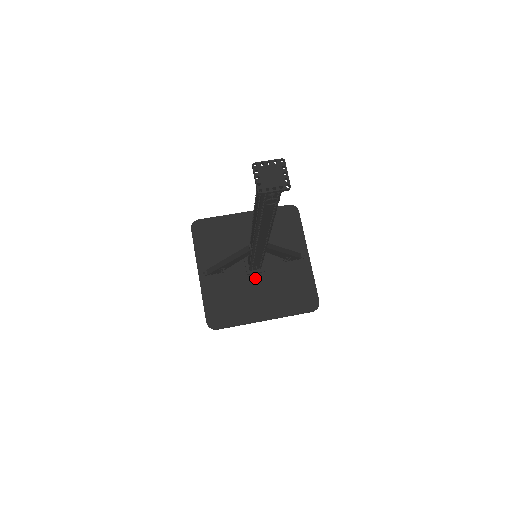
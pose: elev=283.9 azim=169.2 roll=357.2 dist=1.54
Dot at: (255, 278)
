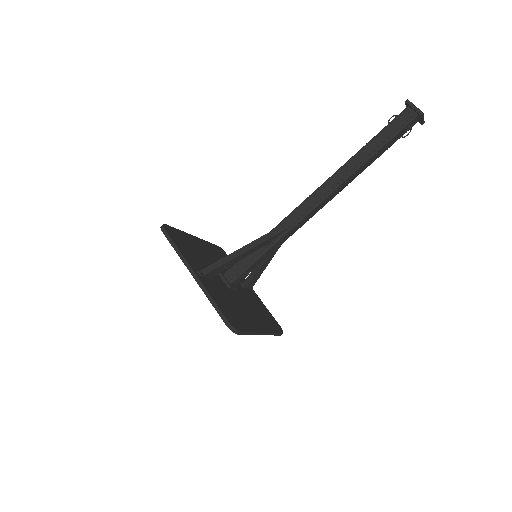
Dot at: (235, 293)
